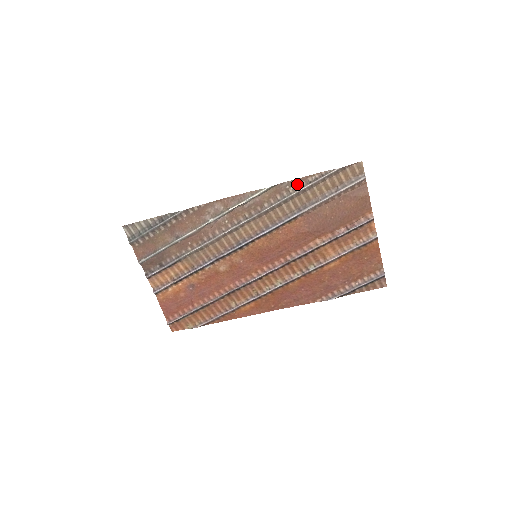
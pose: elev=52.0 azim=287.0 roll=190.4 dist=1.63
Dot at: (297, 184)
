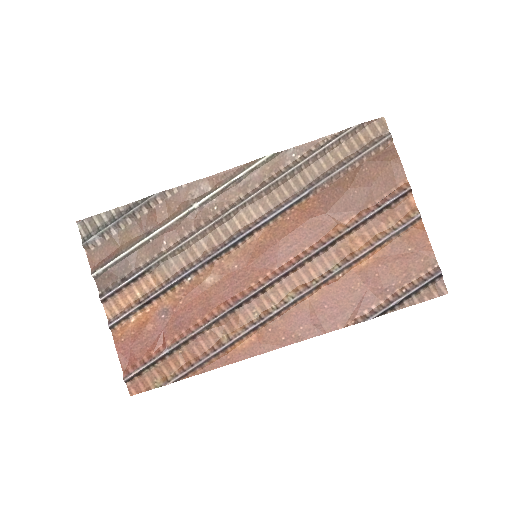
Dot at: (305, 151)
